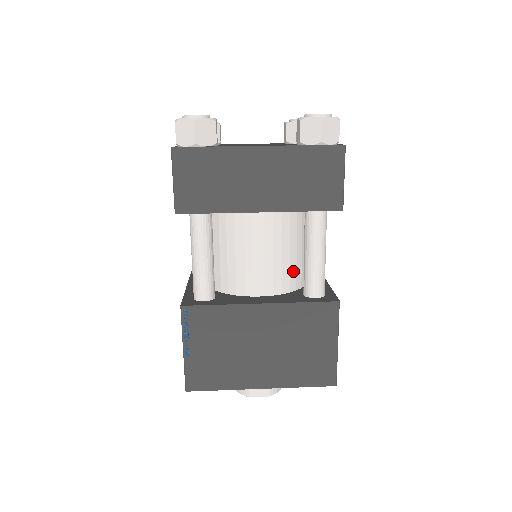
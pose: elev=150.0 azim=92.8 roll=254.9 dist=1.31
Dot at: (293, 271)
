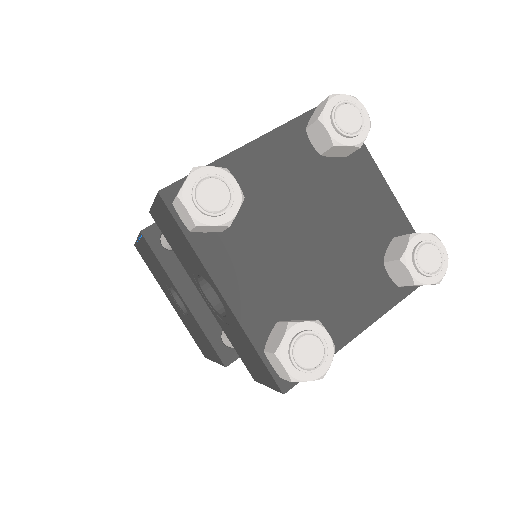
Dot at: occluded
